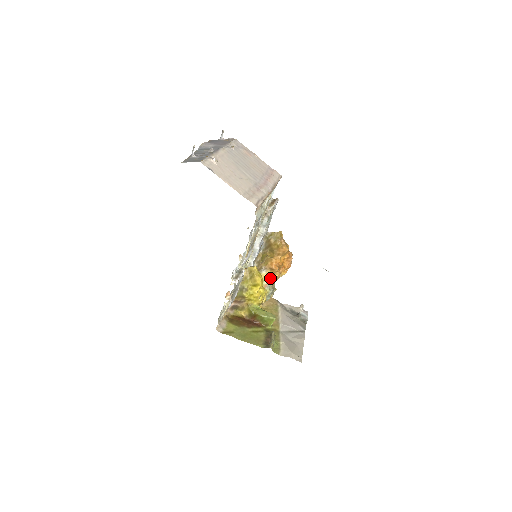
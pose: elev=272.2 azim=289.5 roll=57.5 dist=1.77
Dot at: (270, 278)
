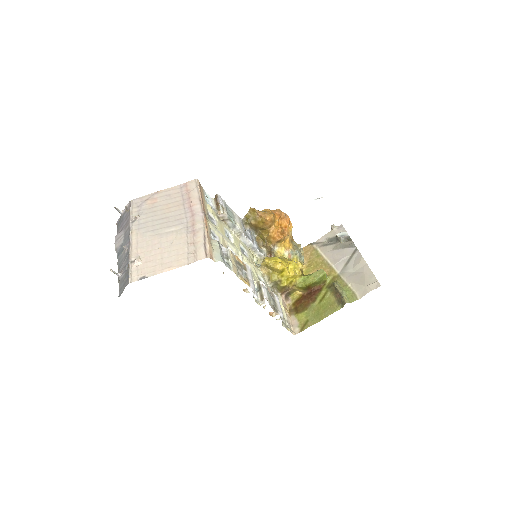
Dot at: (286, 247)
